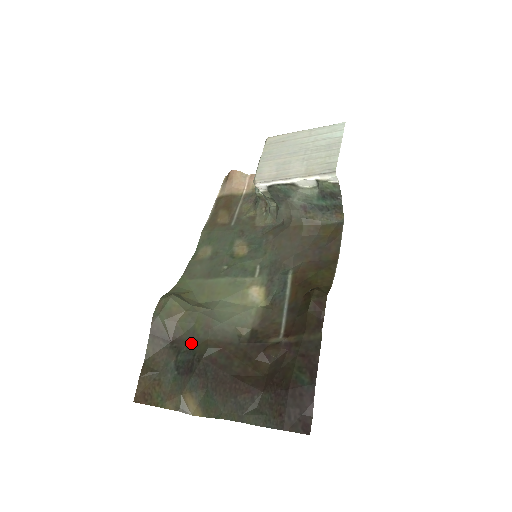
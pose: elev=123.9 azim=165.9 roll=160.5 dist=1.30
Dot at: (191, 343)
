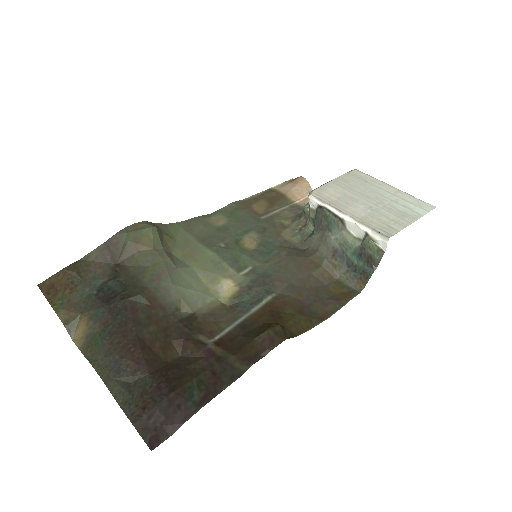
Dot at: (132, 279)
